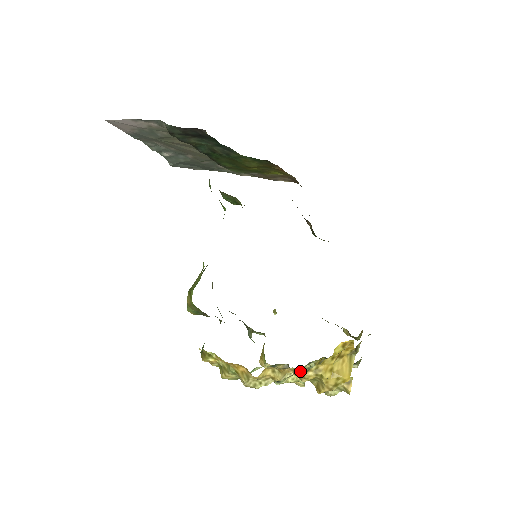
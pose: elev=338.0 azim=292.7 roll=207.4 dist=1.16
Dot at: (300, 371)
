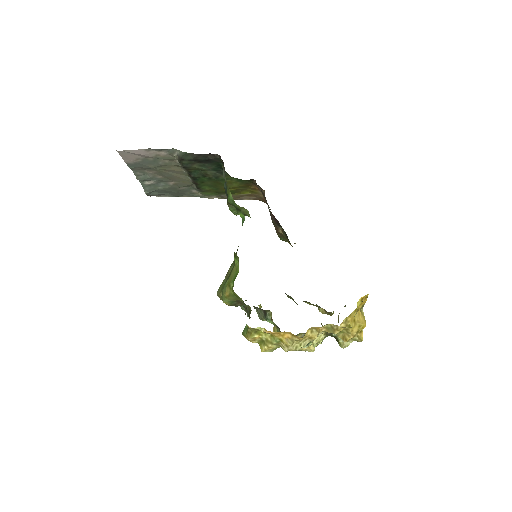
Dot at: (335, 325)
